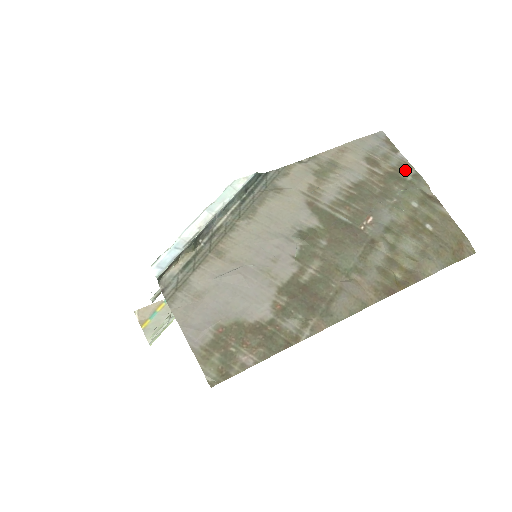
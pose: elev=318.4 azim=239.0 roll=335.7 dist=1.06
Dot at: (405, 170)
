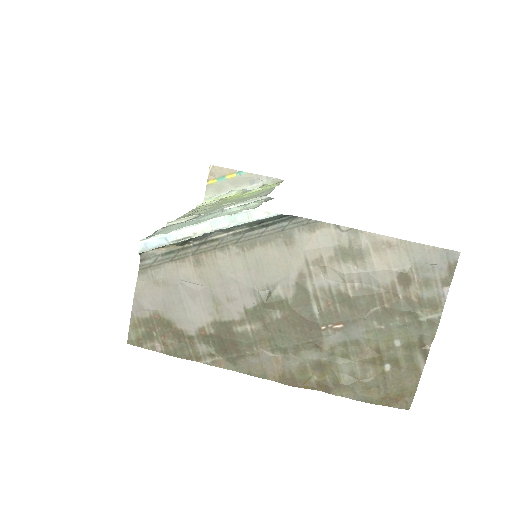
Dot at: (430, 309)
